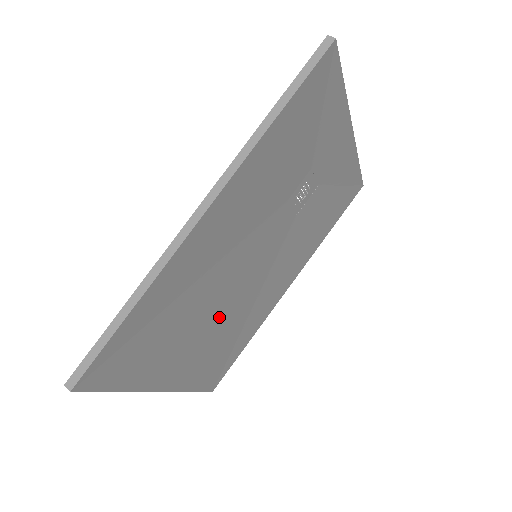
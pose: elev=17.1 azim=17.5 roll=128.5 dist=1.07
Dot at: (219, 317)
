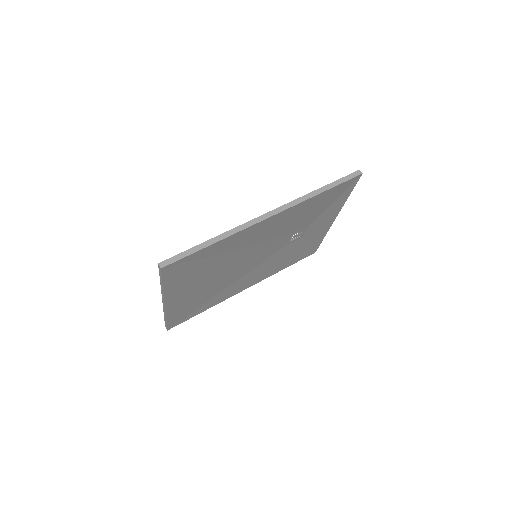
Dot at: (217, 279)
